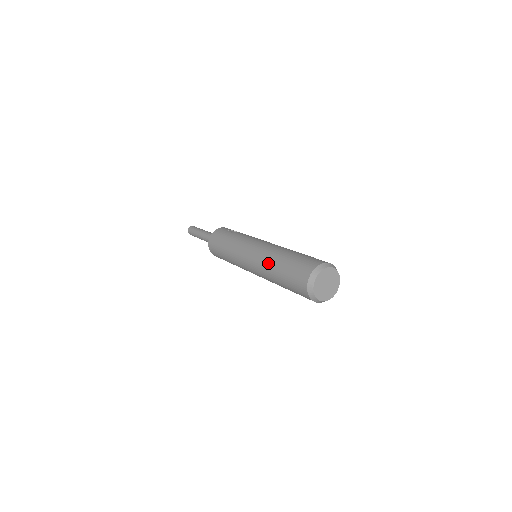
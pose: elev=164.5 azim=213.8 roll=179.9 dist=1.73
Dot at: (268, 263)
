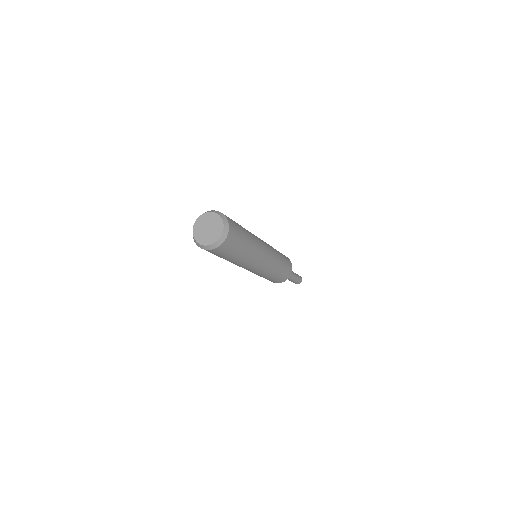
Dot at: occluded
